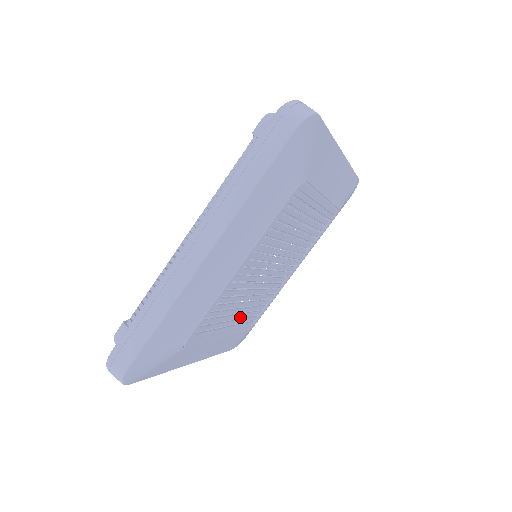
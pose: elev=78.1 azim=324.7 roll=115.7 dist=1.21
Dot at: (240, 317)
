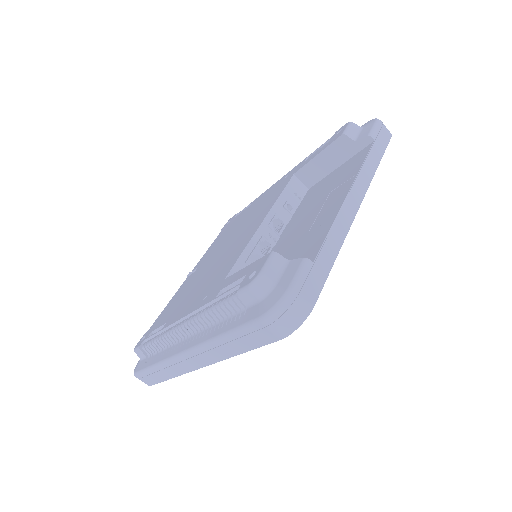
Dot at: occluded
